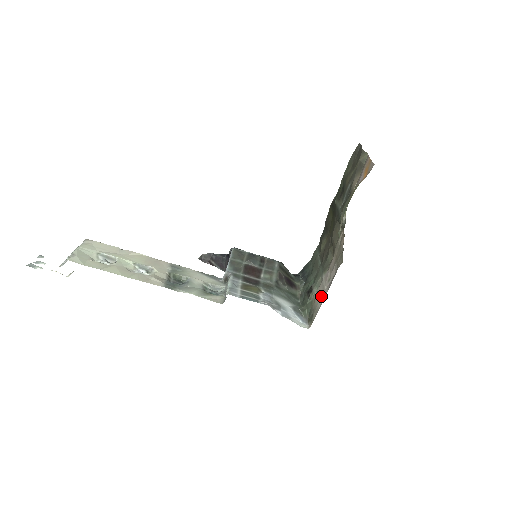
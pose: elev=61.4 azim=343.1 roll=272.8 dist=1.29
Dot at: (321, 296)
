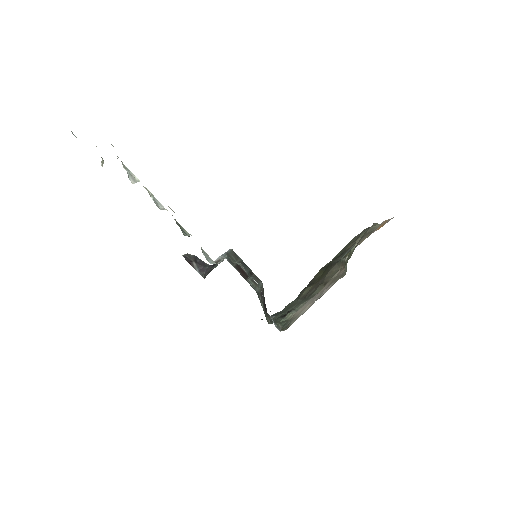
Dot at: (307, 307)
